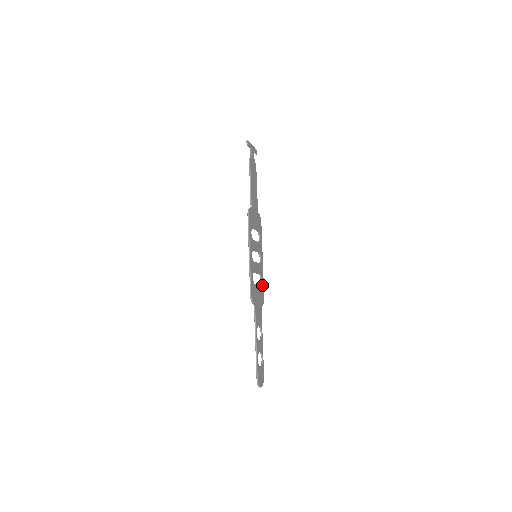
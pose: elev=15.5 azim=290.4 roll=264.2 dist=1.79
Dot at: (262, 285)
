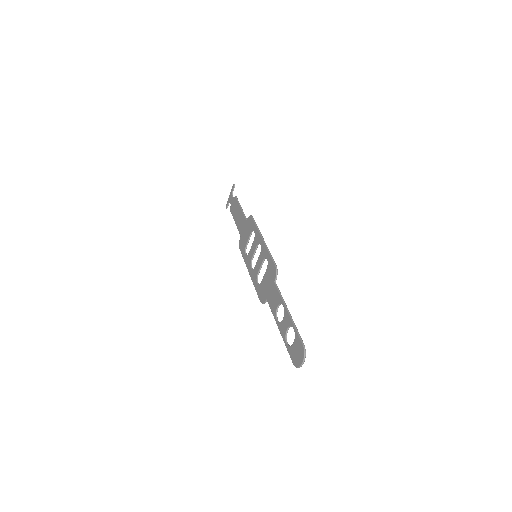
Dot at: (259, 288)
